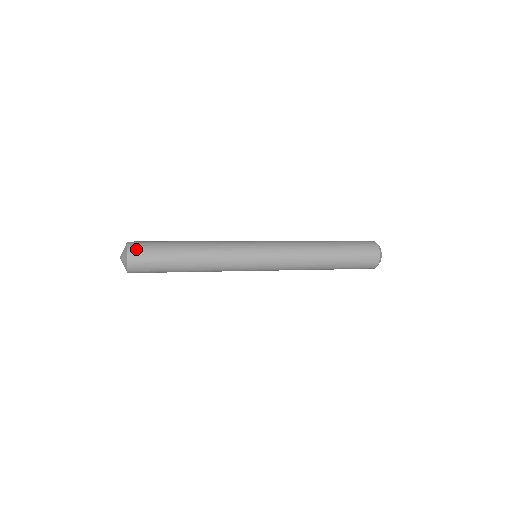
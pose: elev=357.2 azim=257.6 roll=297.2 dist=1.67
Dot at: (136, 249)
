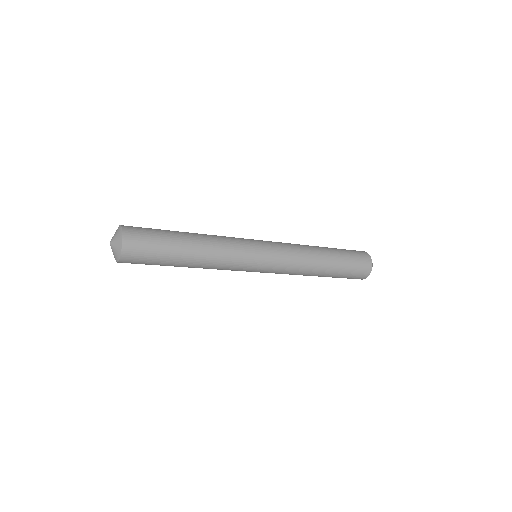
Dot at: (132, 227)
